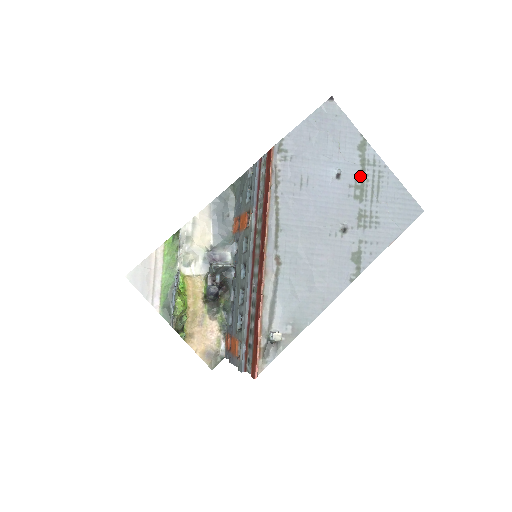
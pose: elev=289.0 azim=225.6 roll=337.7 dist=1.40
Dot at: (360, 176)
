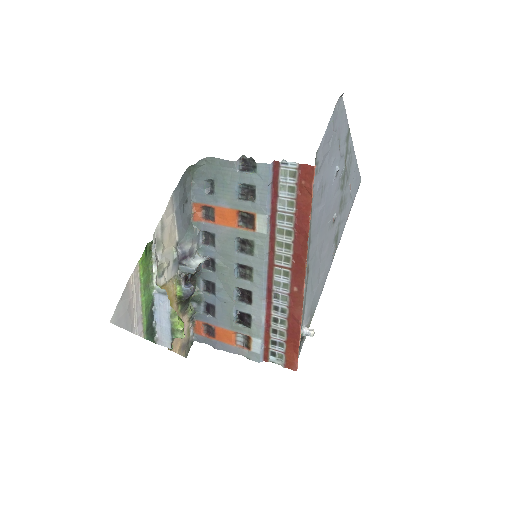
Dot at: (344, 167)
